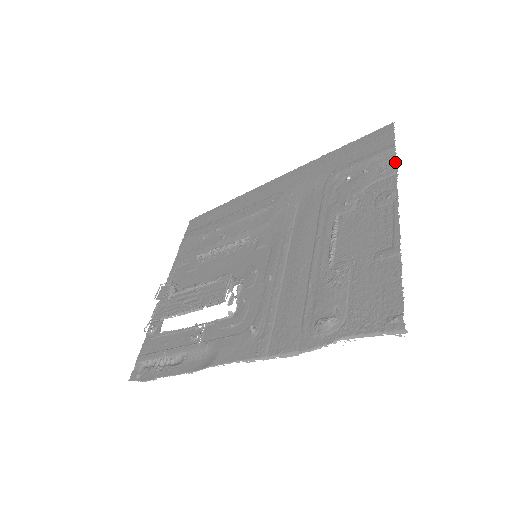
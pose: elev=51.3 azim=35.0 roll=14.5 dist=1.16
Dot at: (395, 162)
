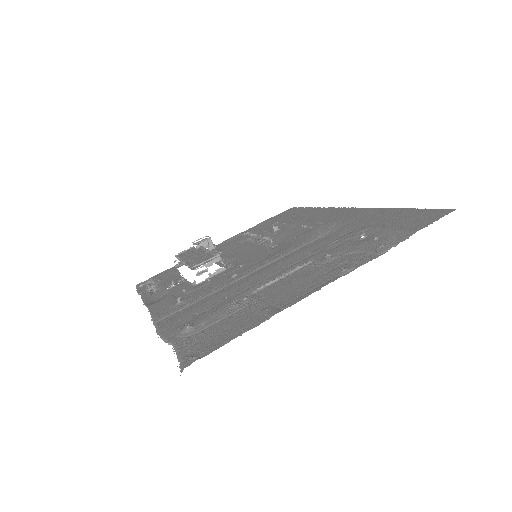
Dot at: (396, 245)
